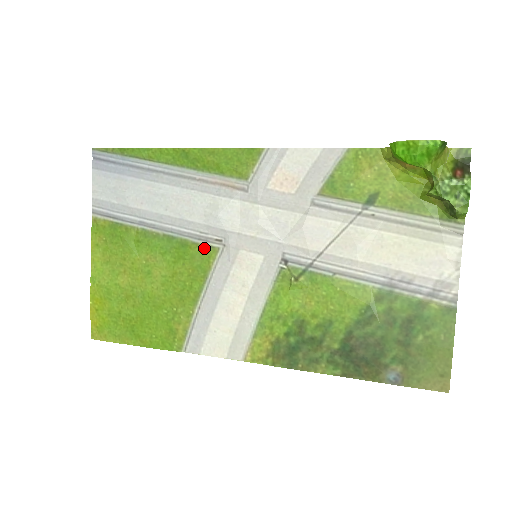
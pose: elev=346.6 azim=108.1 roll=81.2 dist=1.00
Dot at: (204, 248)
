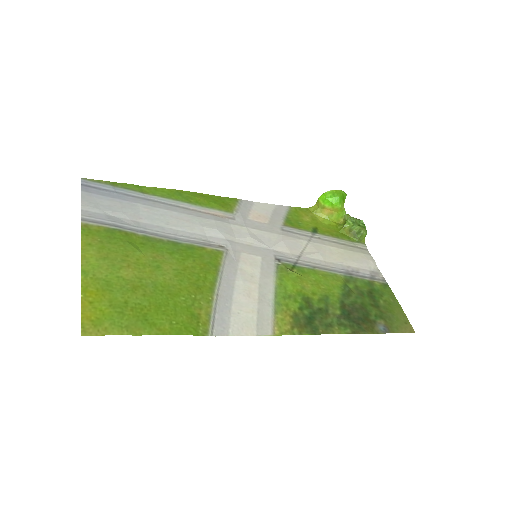
Dot at: (210, 250)
